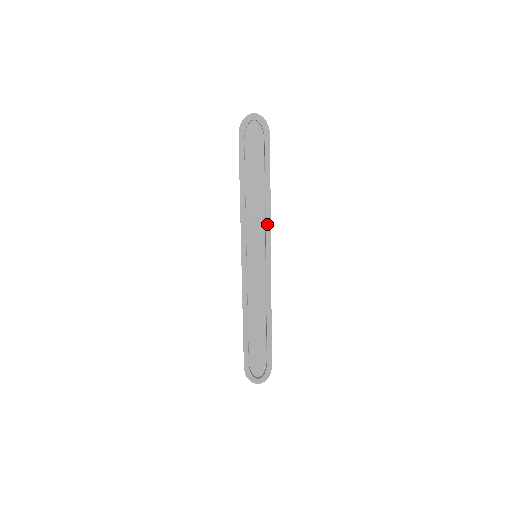
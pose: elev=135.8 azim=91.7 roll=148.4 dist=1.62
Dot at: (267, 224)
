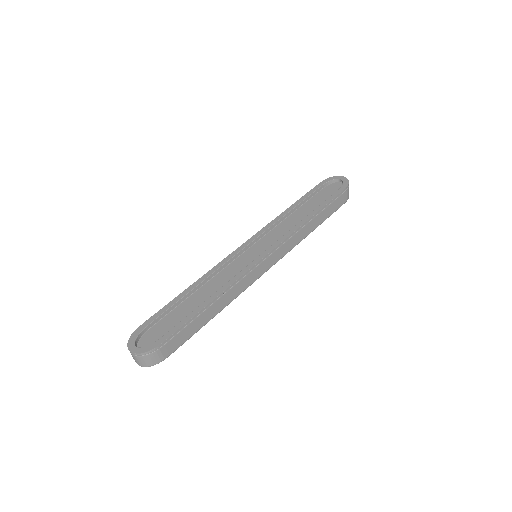
Dot at: (288, 233)
